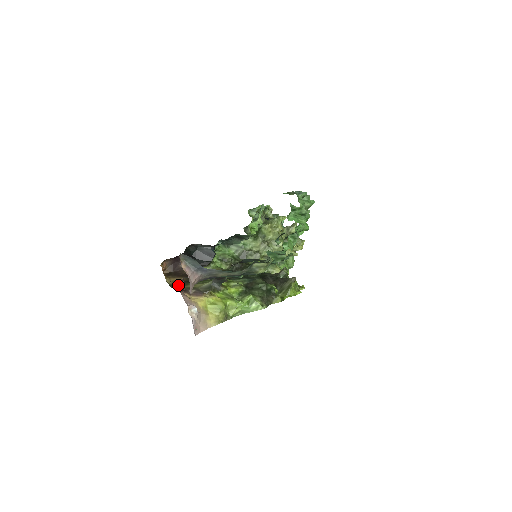
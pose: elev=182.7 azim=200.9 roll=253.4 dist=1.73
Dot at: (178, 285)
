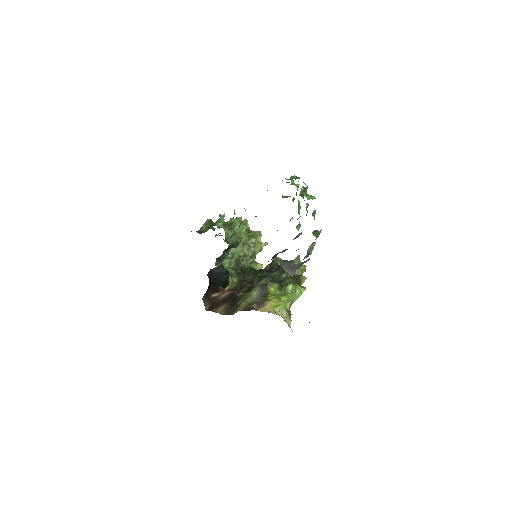
Dot at: (232, 311)
